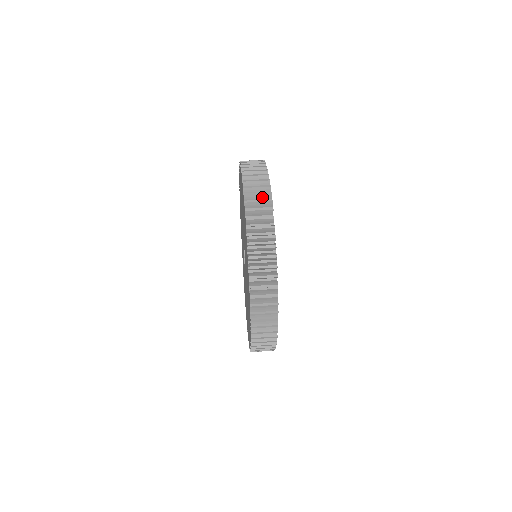
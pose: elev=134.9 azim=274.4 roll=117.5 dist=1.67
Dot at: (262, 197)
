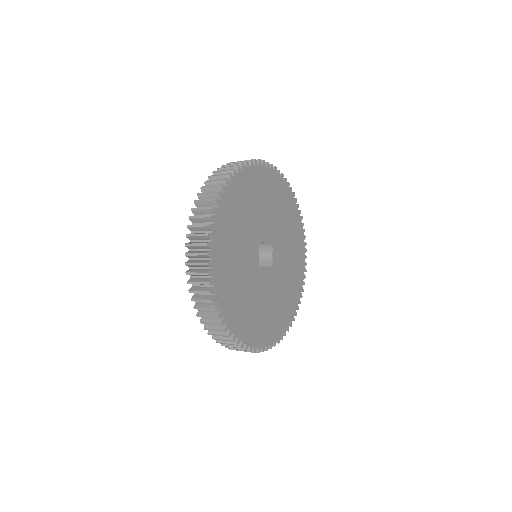
Dot at: (223, 178)
